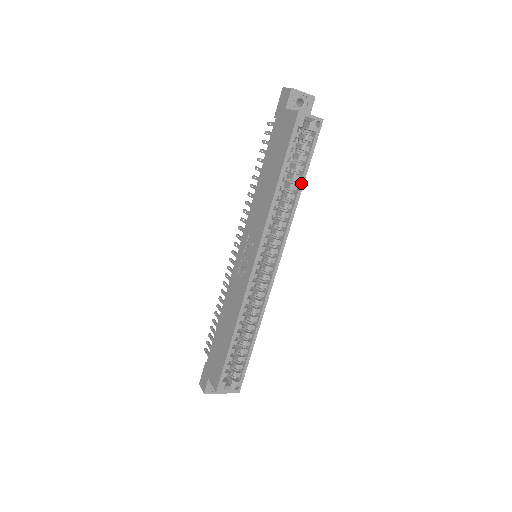
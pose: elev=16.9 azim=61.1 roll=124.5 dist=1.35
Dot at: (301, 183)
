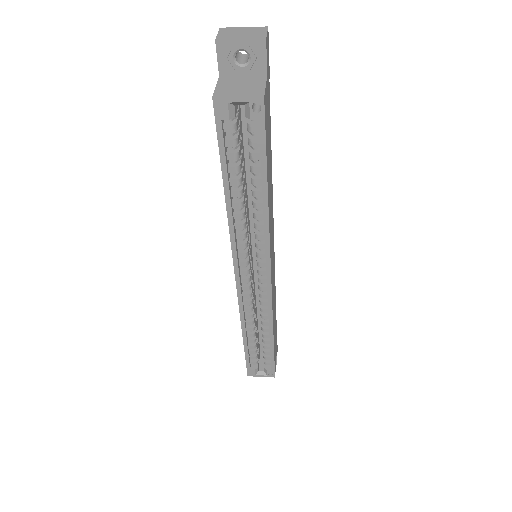
Dot at: (263, 190)
